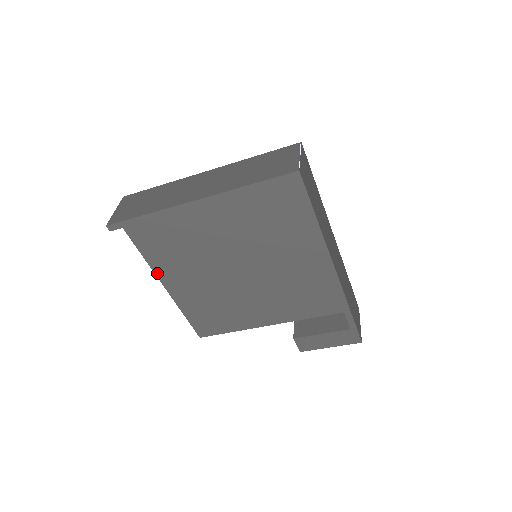
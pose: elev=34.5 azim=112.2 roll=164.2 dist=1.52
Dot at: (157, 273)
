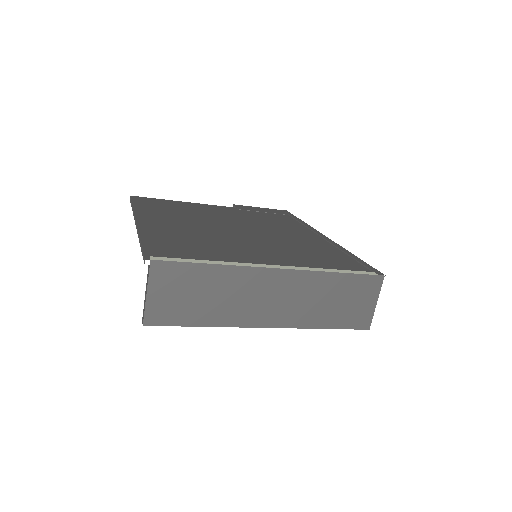
Dot at: occluded
